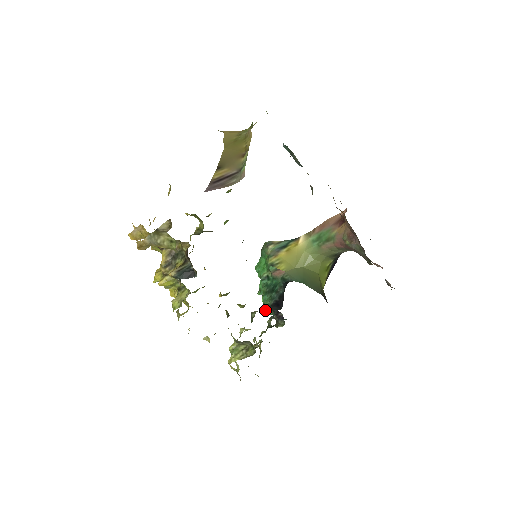
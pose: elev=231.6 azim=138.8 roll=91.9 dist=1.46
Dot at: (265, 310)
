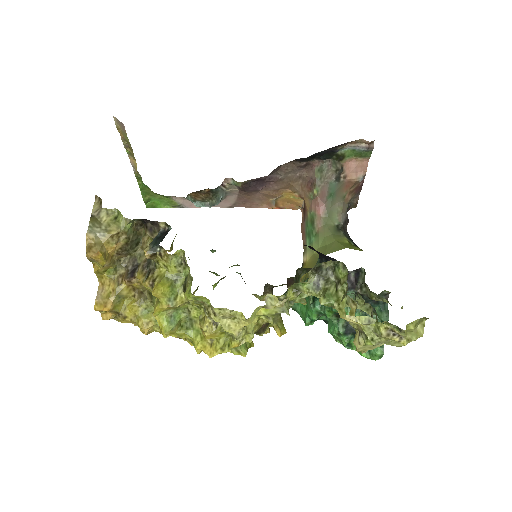
Dot at: (348, 311)
